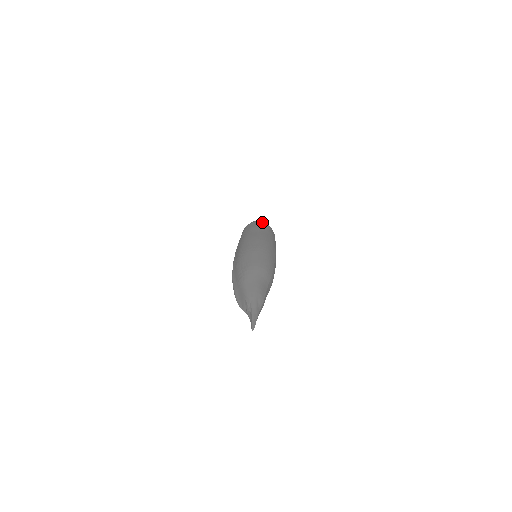
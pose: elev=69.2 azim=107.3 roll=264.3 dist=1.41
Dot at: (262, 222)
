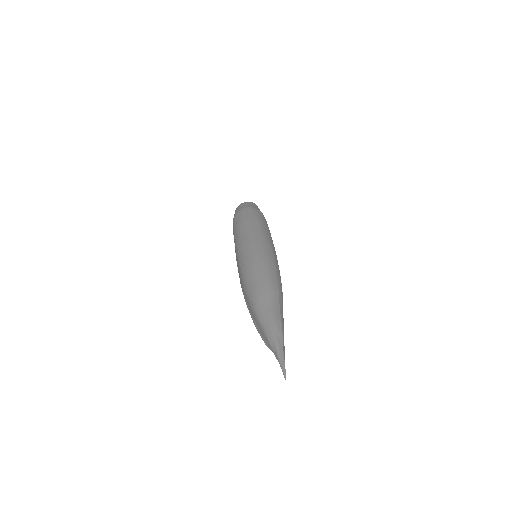
Dot at: (245, 210)
